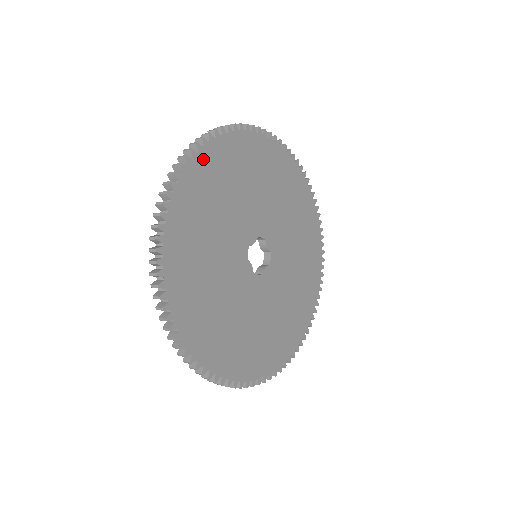
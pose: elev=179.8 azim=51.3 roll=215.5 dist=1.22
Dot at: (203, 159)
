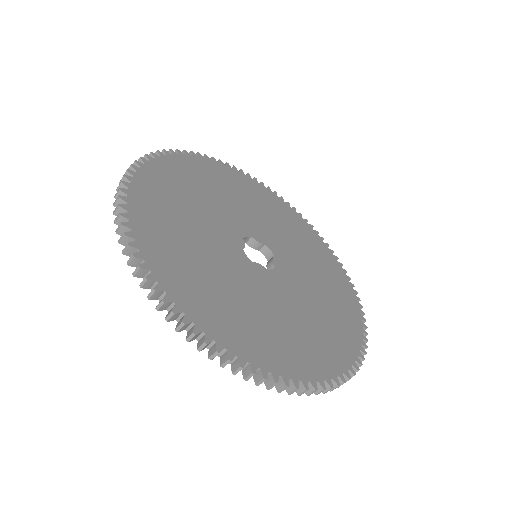
Dot at: (137, 199)
